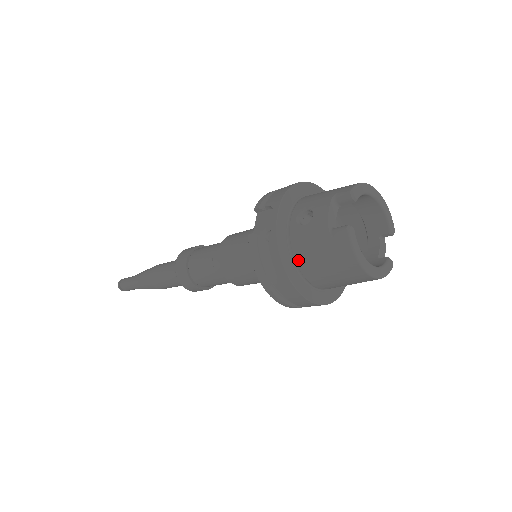
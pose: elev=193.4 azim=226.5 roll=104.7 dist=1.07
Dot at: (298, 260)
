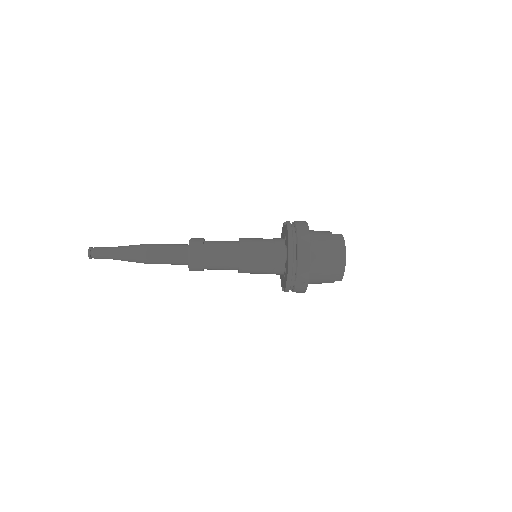
Dot at: (312, 238)
